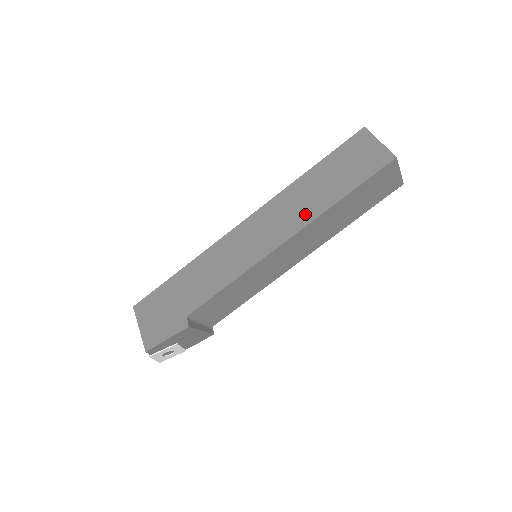
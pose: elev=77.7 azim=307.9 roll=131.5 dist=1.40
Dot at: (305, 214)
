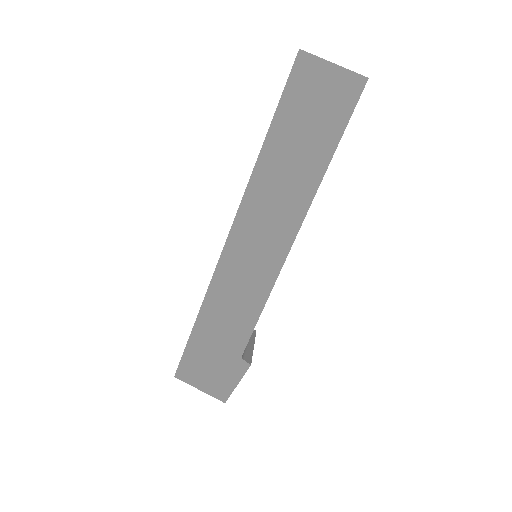
Dot at: (296, 202)
